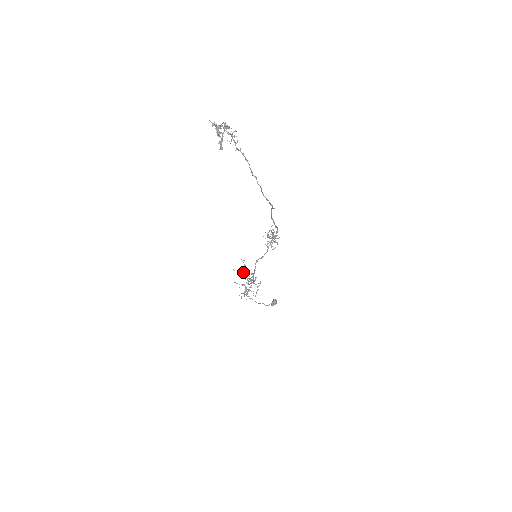
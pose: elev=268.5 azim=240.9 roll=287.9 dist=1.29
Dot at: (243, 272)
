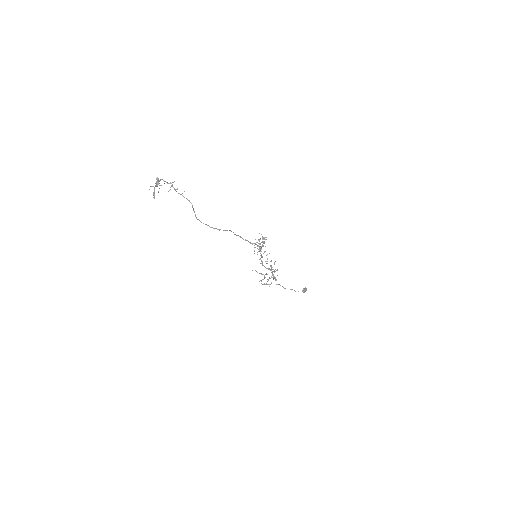
Dot at: occluded
